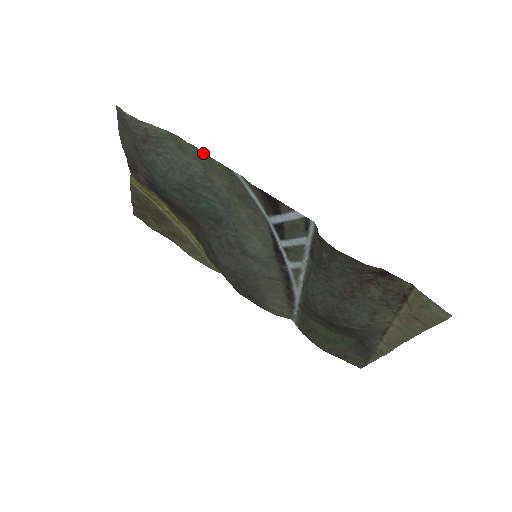
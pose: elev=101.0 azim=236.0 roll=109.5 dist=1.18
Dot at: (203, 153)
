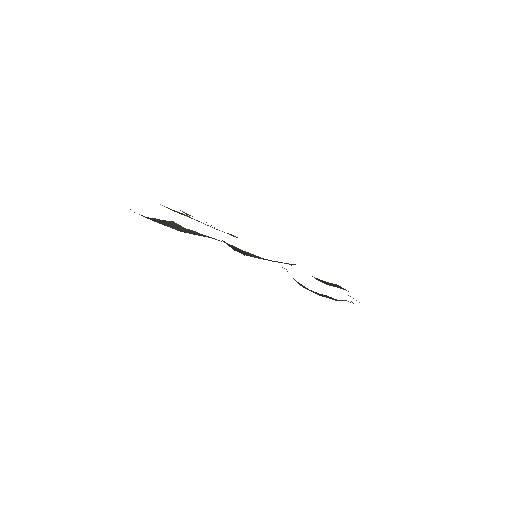
Dot at: occluded
